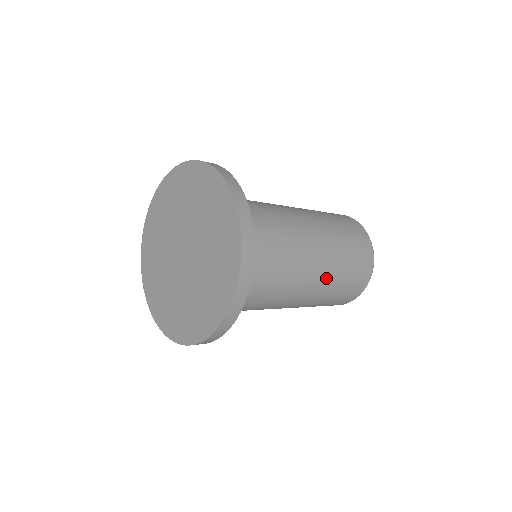
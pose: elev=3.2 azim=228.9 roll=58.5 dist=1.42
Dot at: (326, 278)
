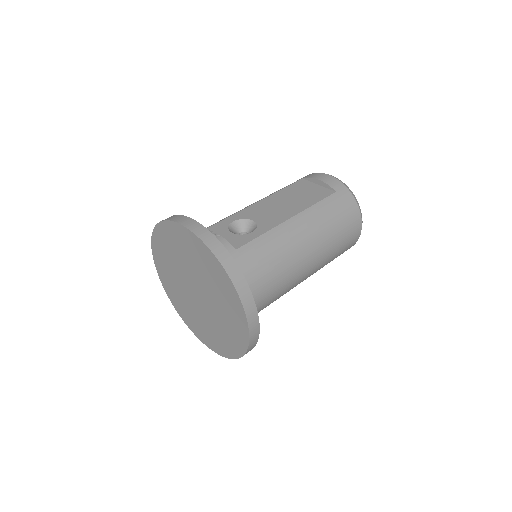
Dot at: occluded
